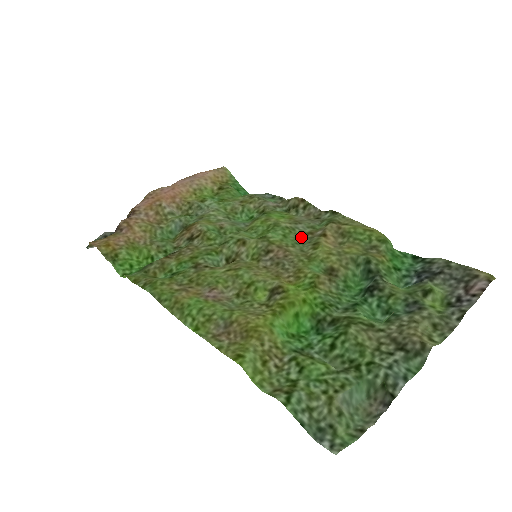
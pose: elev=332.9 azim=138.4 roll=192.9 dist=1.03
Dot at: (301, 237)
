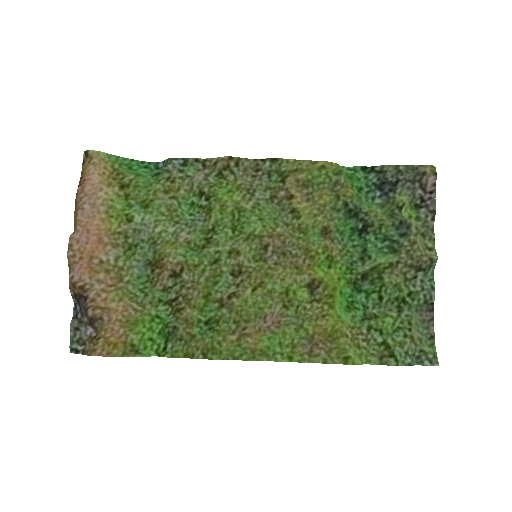
Dot at: (270, 207)
